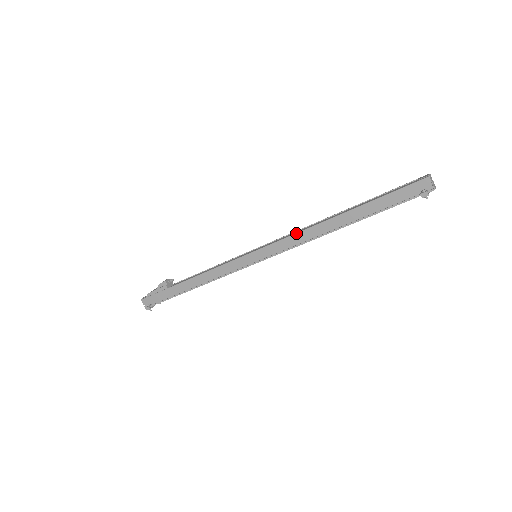
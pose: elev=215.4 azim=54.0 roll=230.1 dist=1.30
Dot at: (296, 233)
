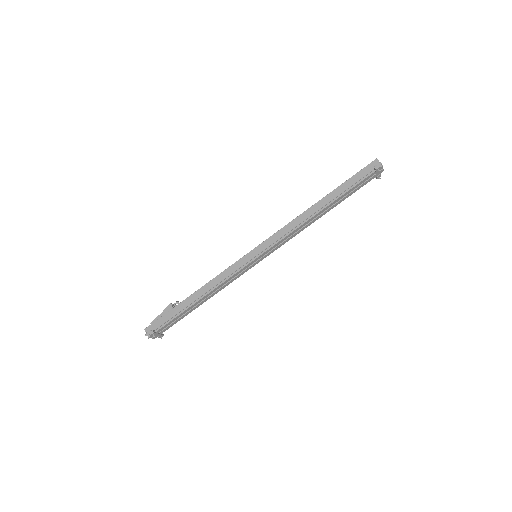
Dot at: (288, 223)
